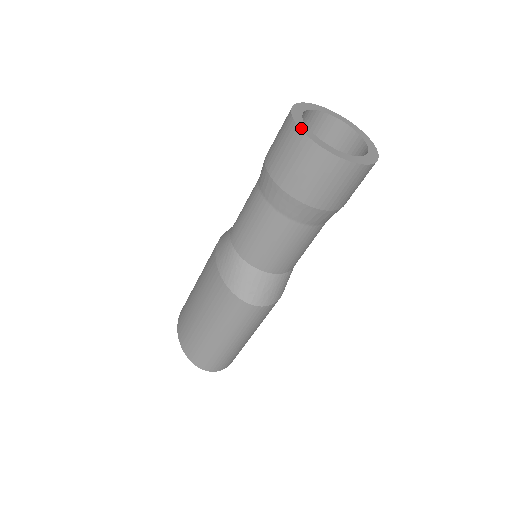
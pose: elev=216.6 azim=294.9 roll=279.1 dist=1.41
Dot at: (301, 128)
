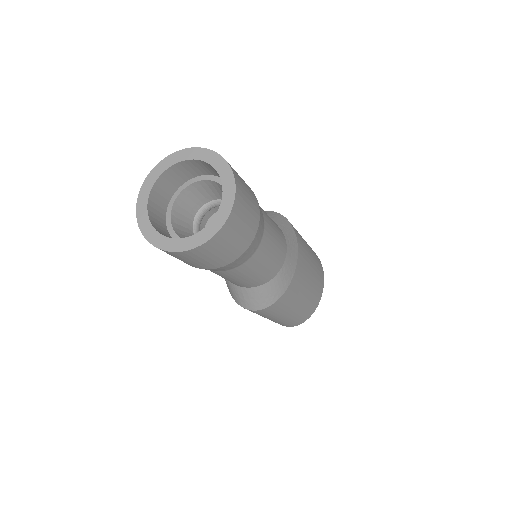
Dot at: (138, 218)
